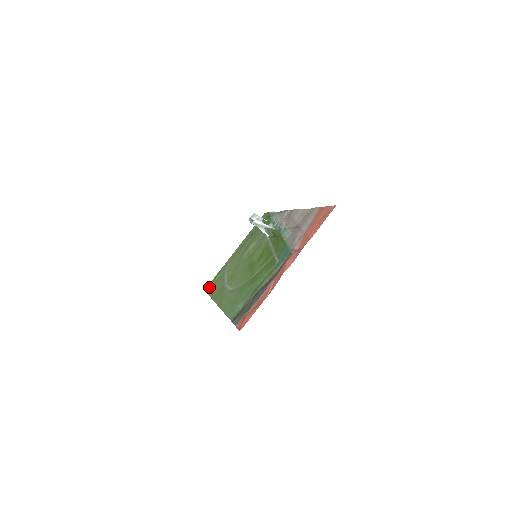
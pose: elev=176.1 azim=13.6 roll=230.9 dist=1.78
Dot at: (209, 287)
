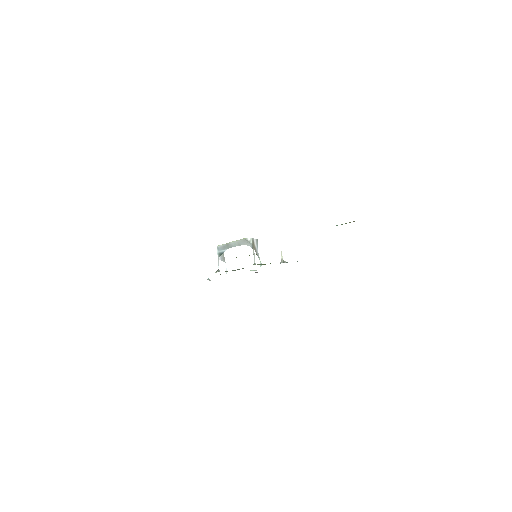
Dot at: occluded
